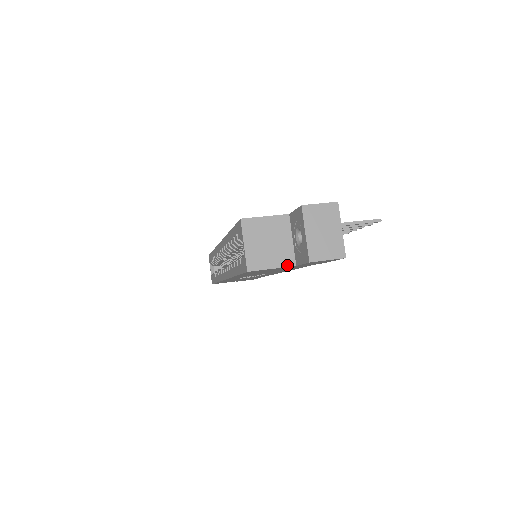
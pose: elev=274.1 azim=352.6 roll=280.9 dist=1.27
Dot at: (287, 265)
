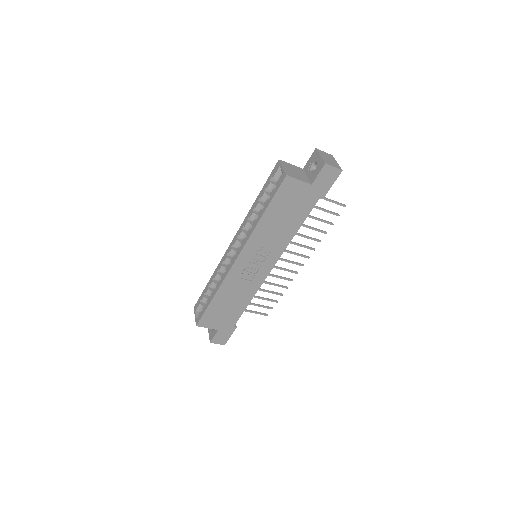
Dot at: (307, 182)
